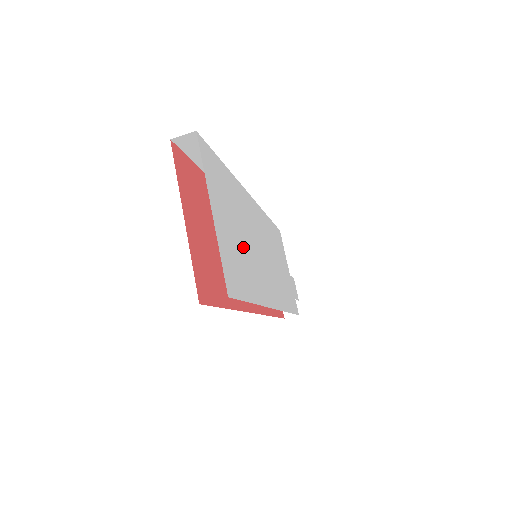
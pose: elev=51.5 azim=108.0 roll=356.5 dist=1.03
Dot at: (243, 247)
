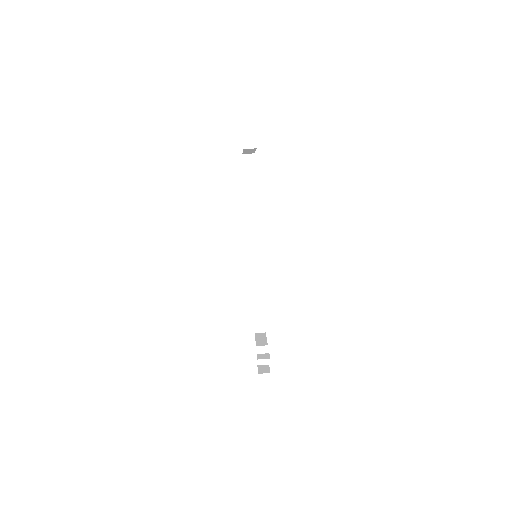
Dot at: occluded
